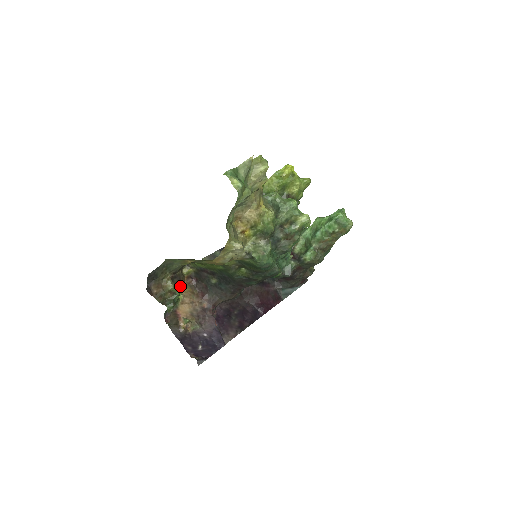
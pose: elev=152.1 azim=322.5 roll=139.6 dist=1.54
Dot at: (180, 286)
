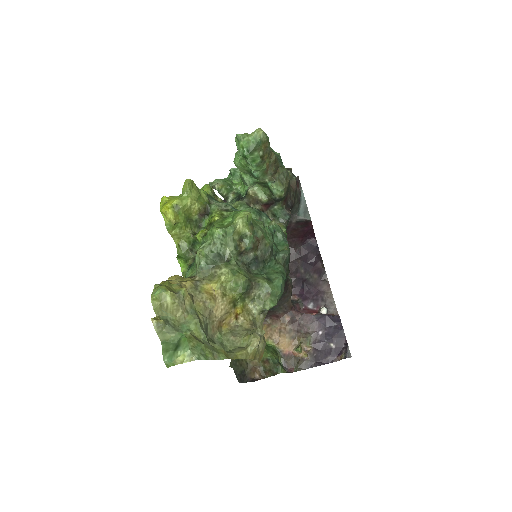
Dot at: occluded
